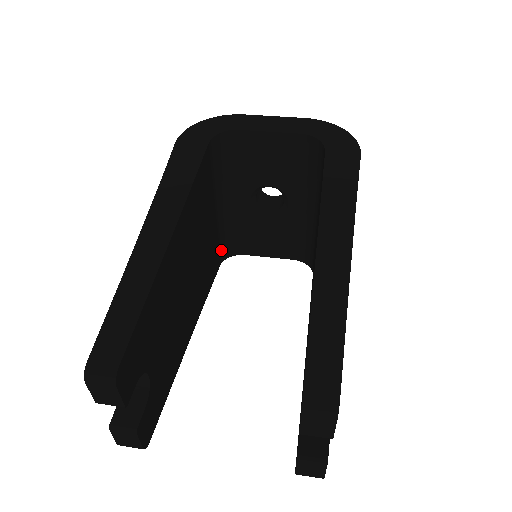
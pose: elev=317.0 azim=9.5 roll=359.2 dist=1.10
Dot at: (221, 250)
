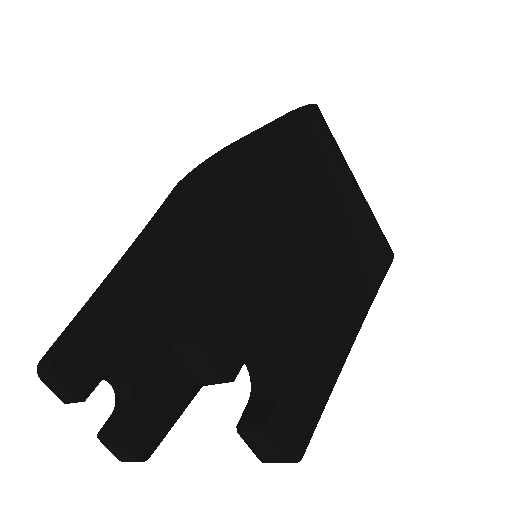
Dot at: occluded
